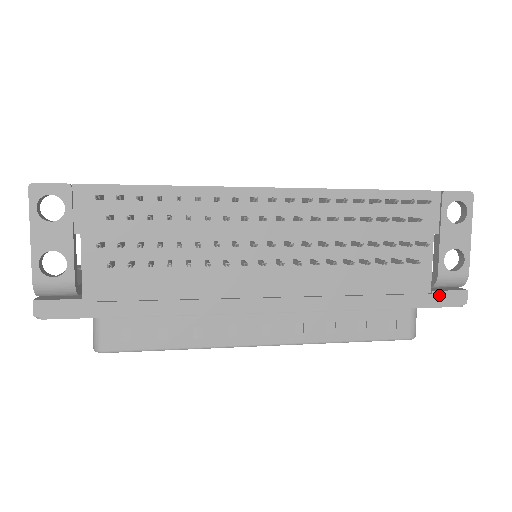
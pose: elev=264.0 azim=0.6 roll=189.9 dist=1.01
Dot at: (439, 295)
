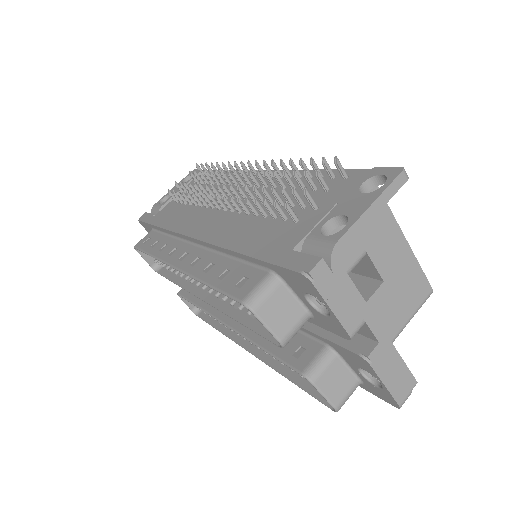
Dot at: (292, 255)
